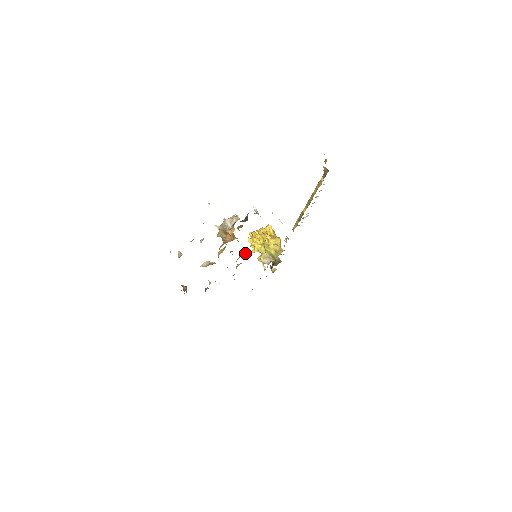
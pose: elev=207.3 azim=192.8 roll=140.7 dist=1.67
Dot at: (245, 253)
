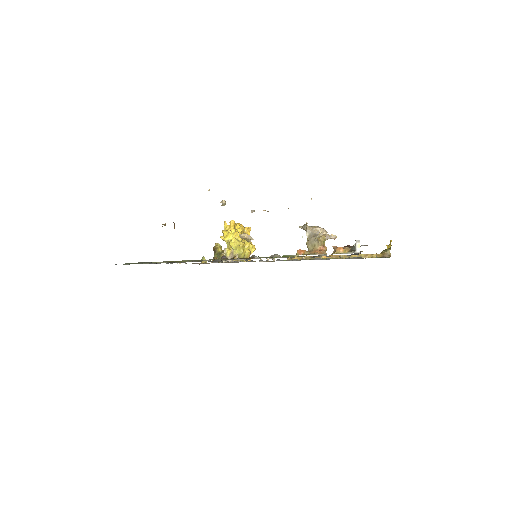
Dot at: occluded
